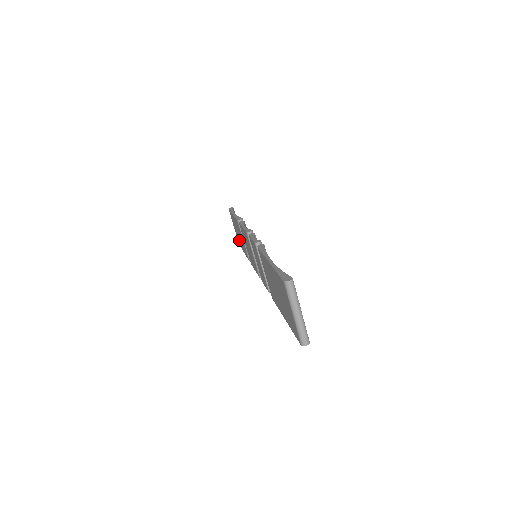
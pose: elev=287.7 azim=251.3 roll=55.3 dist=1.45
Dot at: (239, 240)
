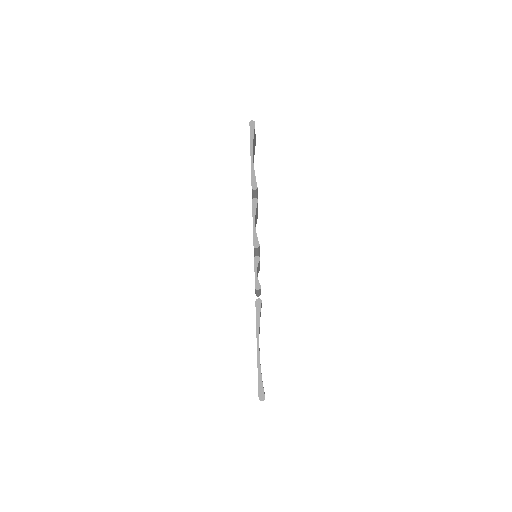
Dot at: occluded
